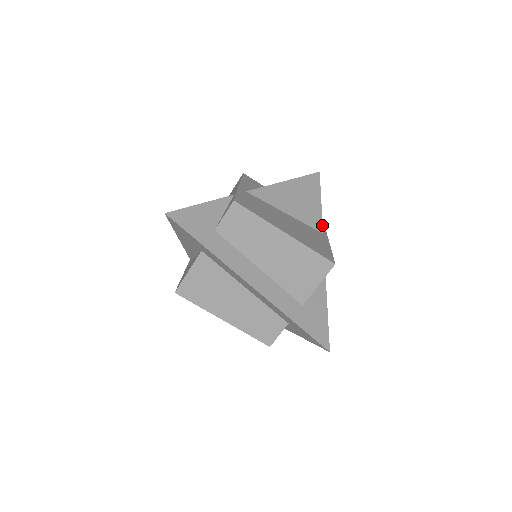
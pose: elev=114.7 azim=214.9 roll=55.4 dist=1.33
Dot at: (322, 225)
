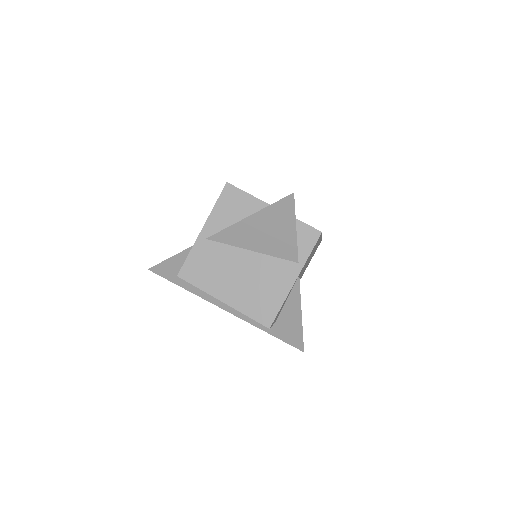
Dot at: (297, 254)
